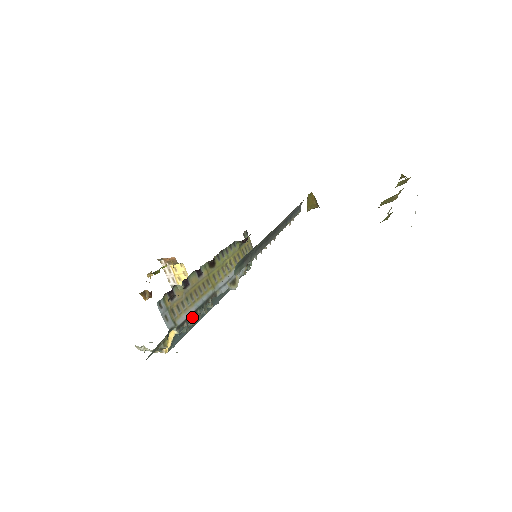
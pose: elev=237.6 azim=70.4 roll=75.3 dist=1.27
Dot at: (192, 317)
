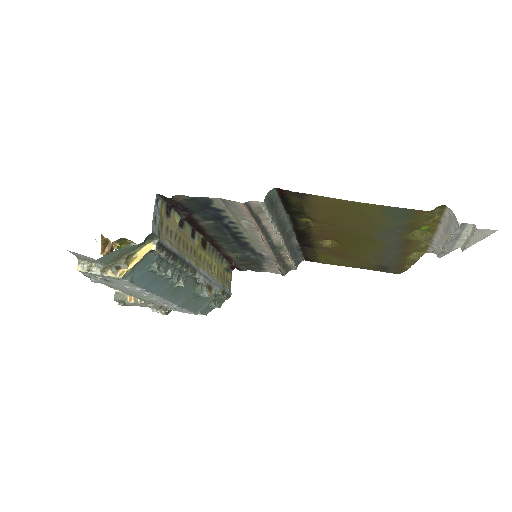
Dot at: (171, 258)
